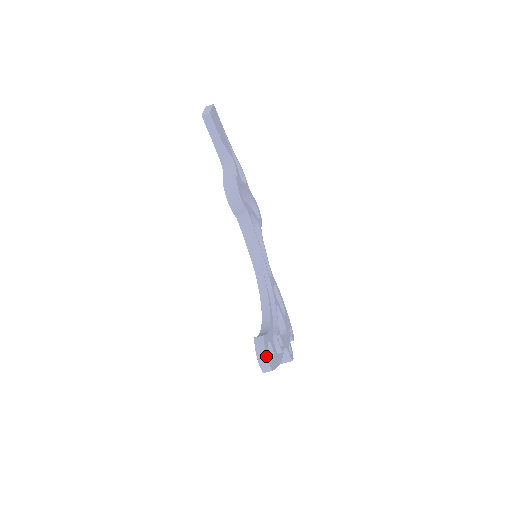
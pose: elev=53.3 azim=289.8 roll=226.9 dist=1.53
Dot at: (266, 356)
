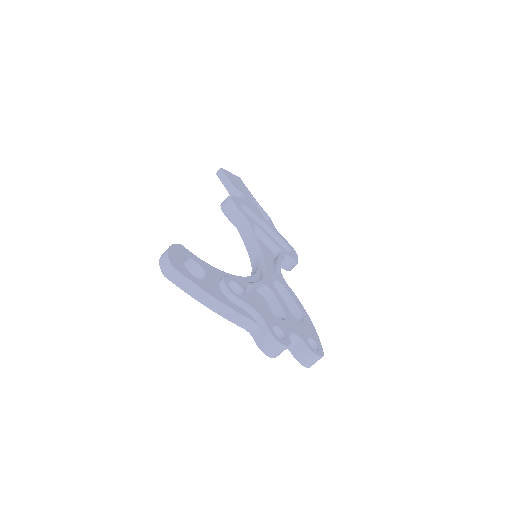
Dot at: (167, 250)
